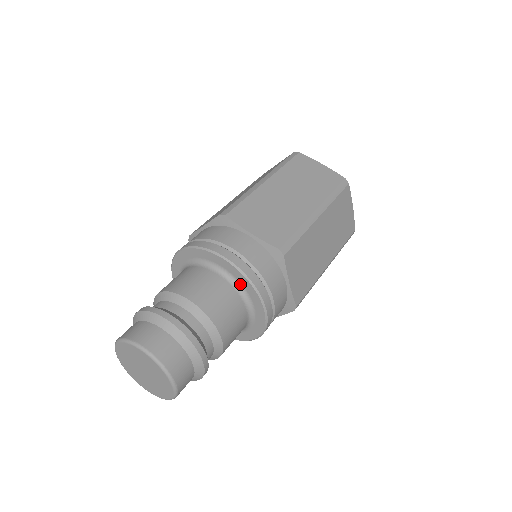
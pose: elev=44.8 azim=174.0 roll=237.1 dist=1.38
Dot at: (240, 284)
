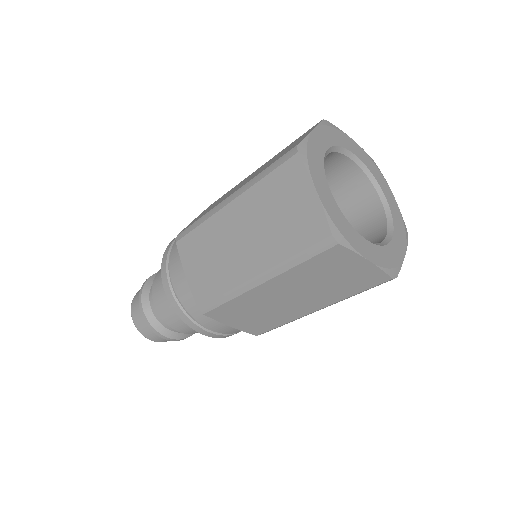
Dot at: occluded
